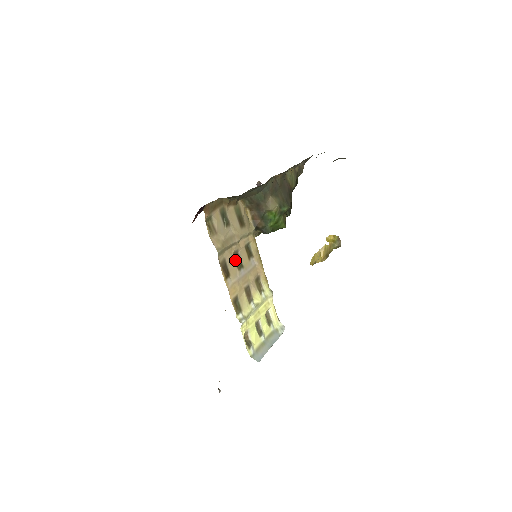
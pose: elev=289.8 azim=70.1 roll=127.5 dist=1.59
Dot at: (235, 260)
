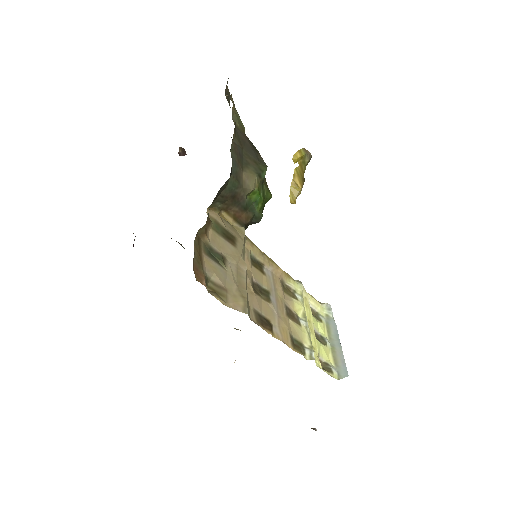
Dot at: (259, 295)
